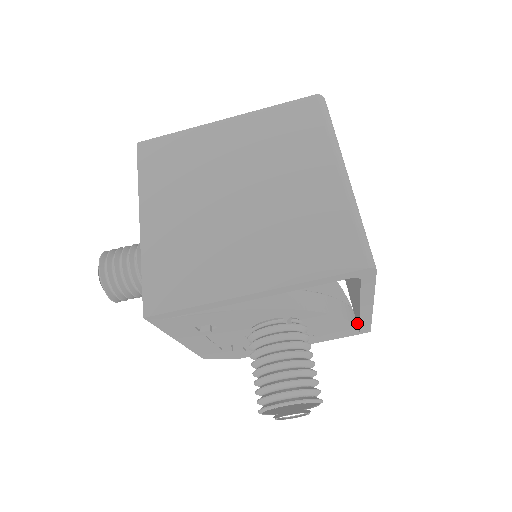
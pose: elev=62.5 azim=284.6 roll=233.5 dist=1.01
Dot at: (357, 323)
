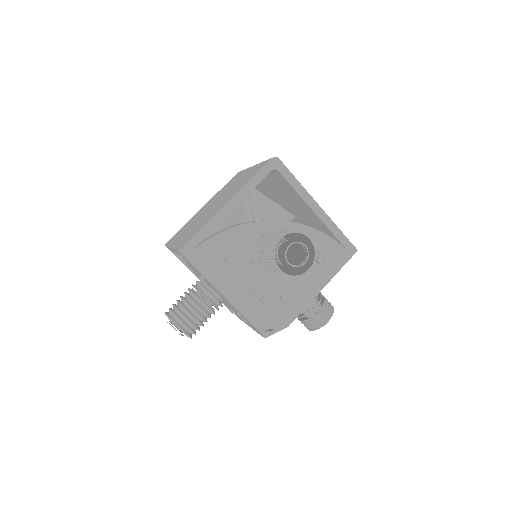
Dot at: occluded
